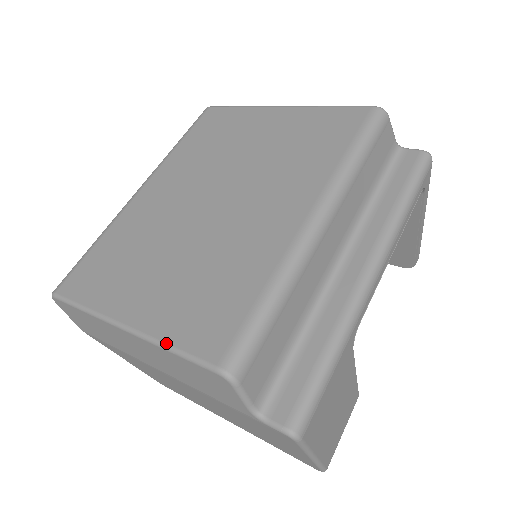
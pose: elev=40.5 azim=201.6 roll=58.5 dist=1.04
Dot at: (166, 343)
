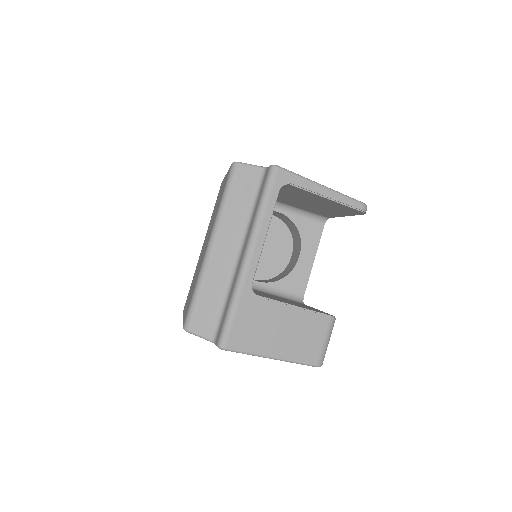
Dot at: occluded
